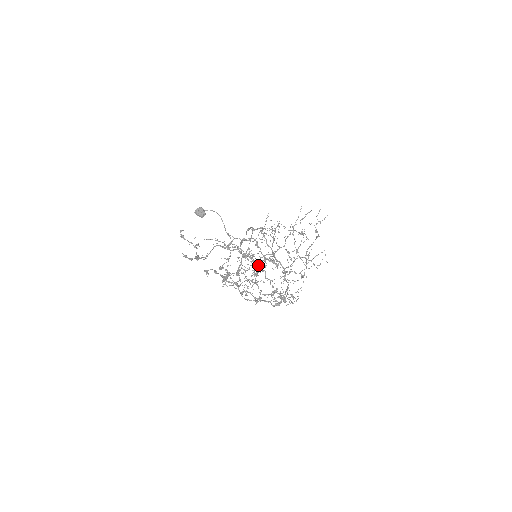
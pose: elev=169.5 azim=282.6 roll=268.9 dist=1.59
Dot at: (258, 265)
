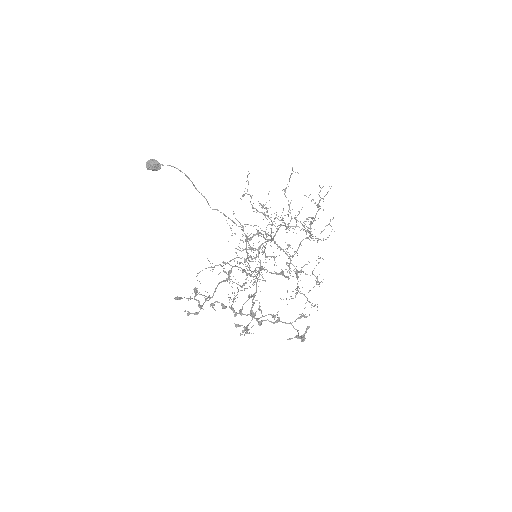
Dot at: occluded
